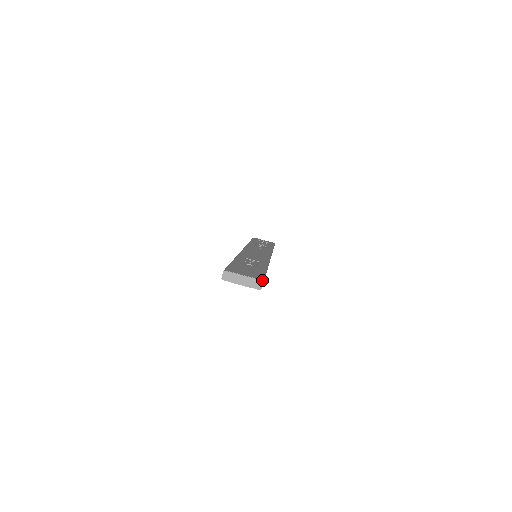
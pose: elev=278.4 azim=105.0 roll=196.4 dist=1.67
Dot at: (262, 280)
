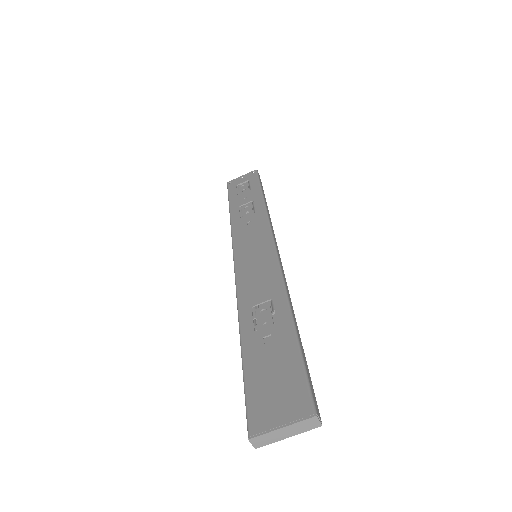
Dot at: (313, 415)
